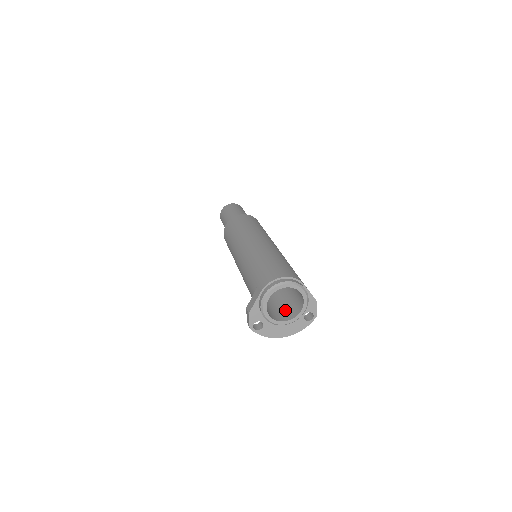
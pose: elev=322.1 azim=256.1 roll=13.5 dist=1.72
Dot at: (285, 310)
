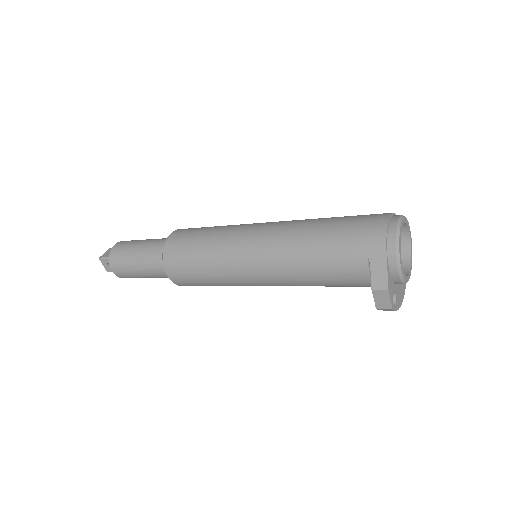
Dot at: occluded
